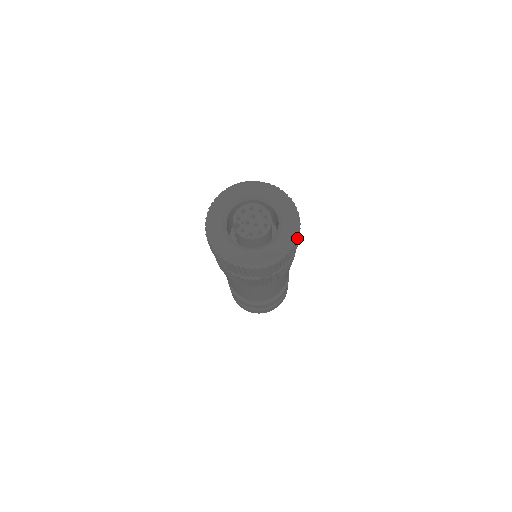
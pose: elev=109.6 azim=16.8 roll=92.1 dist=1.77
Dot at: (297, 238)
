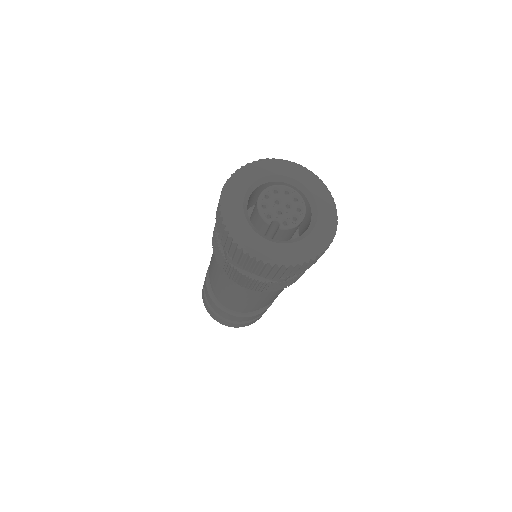
Dot at: (326, 186)
